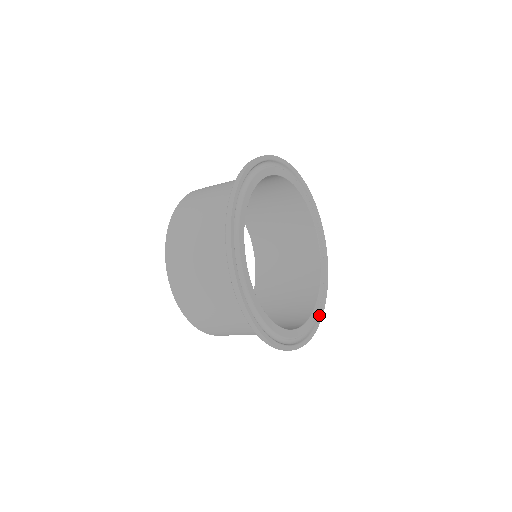
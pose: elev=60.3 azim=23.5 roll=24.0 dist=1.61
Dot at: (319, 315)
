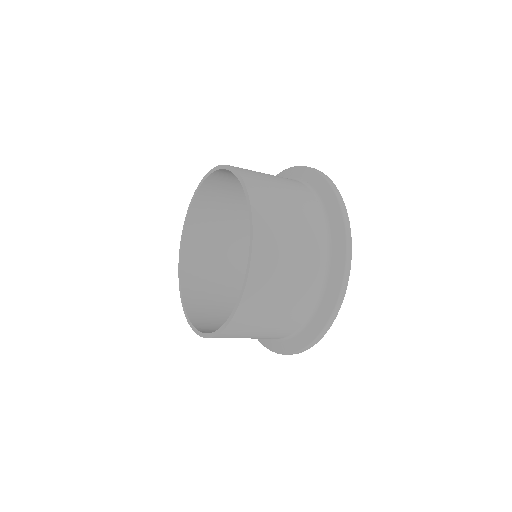
Dot at: occluded
